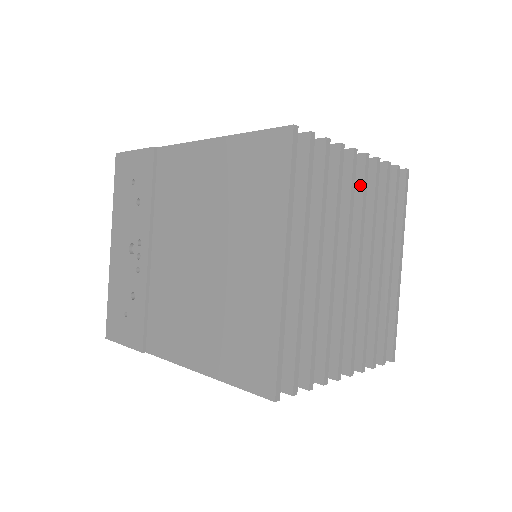
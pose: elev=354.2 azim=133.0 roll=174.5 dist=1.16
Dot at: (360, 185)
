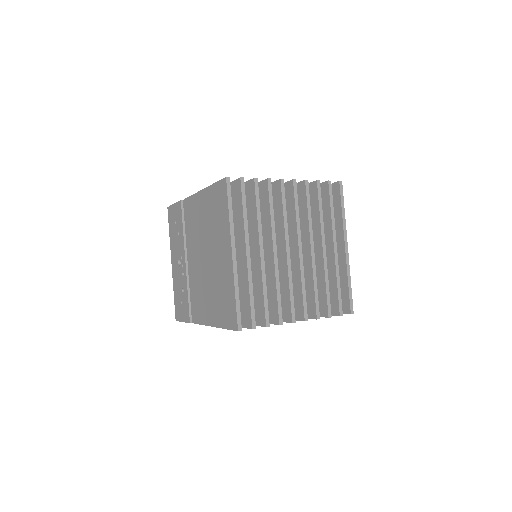
Dot at: (293, 200)
